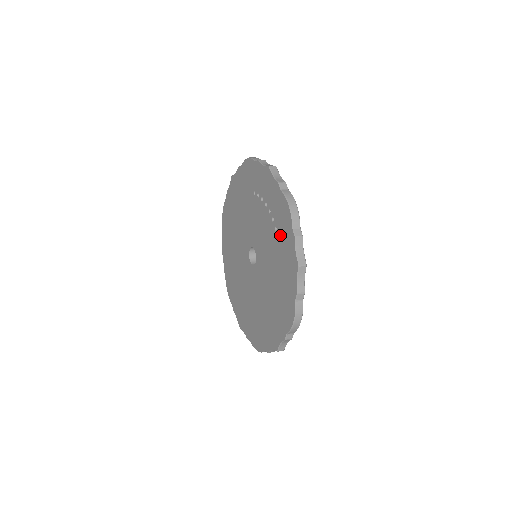
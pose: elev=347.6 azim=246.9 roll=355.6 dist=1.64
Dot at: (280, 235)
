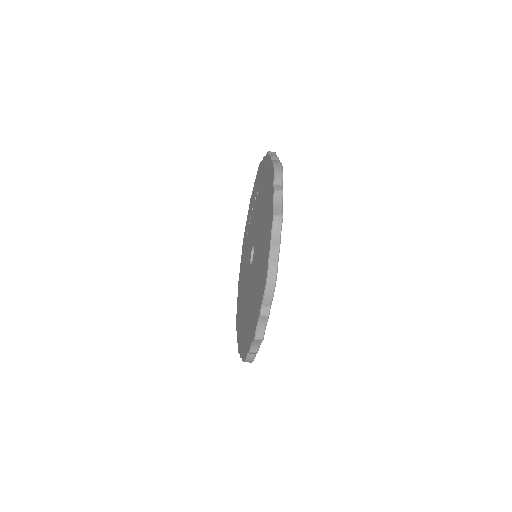
Dot at: (259, 184)
